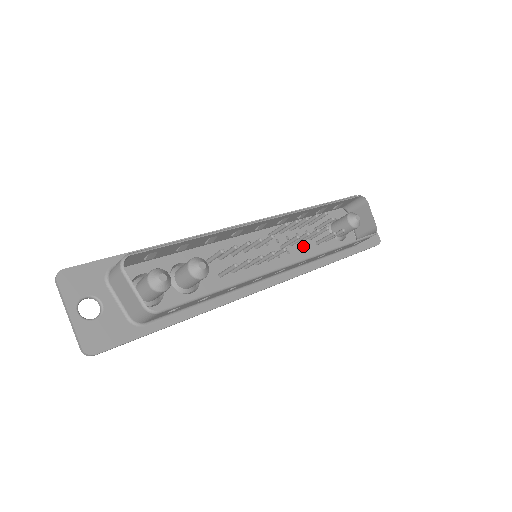
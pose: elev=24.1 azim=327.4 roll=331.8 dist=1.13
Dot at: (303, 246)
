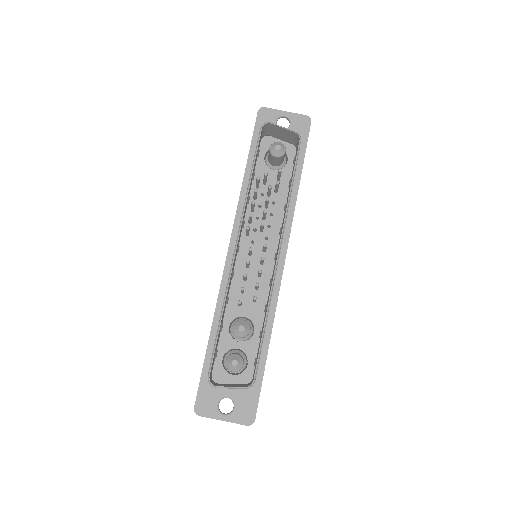
Dot at: (271, 208)
